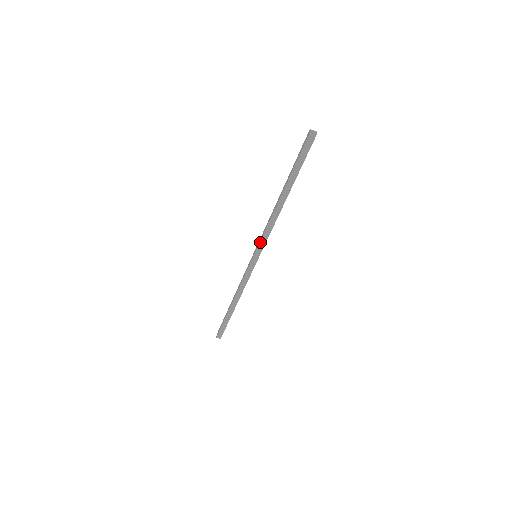
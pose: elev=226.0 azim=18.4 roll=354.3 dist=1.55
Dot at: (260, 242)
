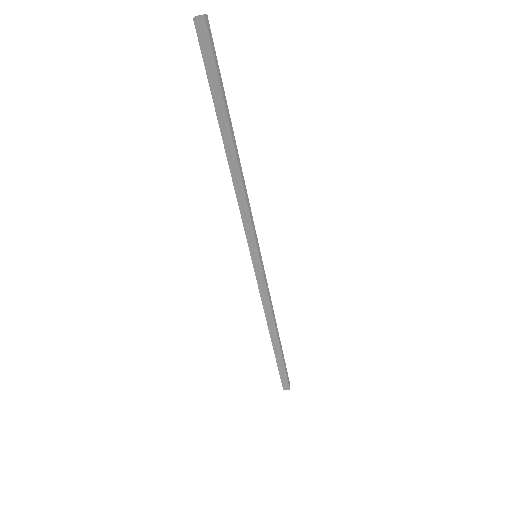
Dot at: (245, 233)
